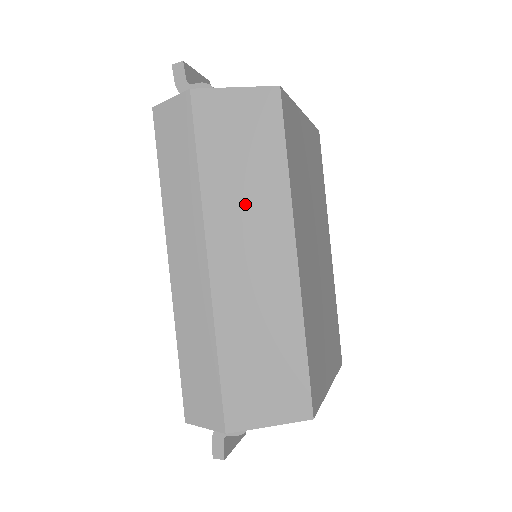
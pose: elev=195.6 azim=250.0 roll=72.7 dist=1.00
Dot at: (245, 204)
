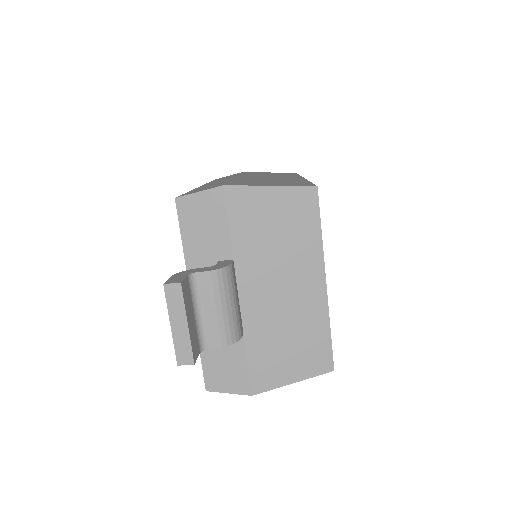
Dot at: (269, 175)
